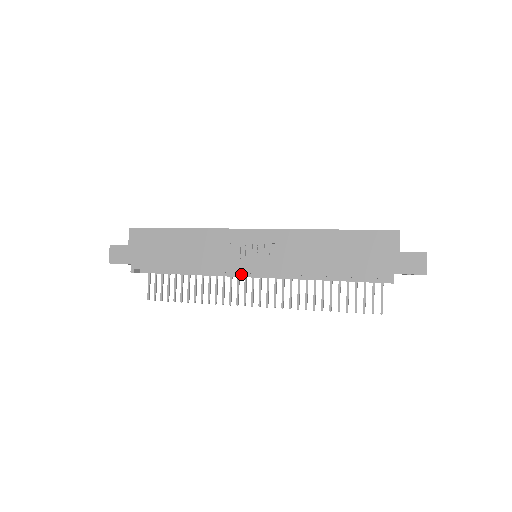
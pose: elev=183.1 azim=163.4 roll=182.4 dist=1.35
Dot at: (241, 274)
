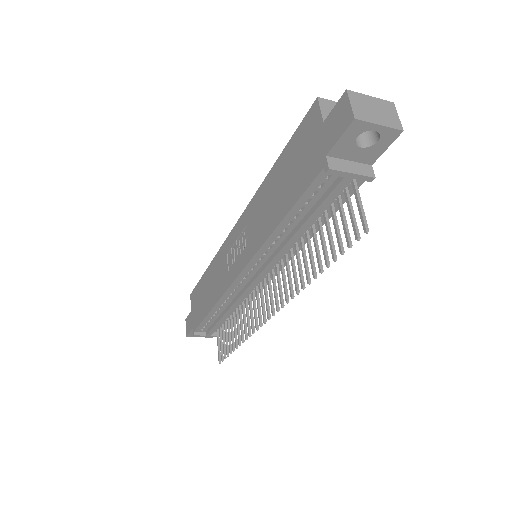
Dot at: (247, 284)
